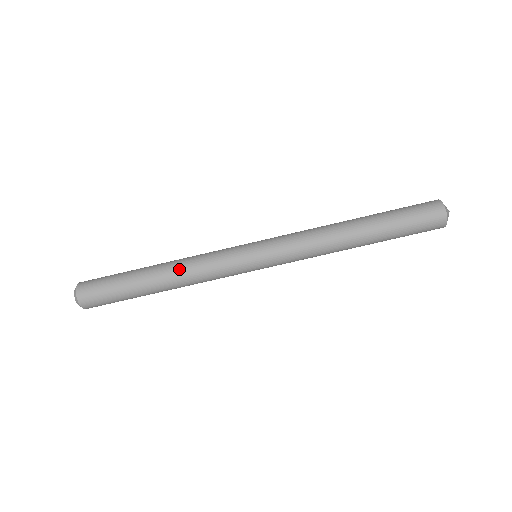
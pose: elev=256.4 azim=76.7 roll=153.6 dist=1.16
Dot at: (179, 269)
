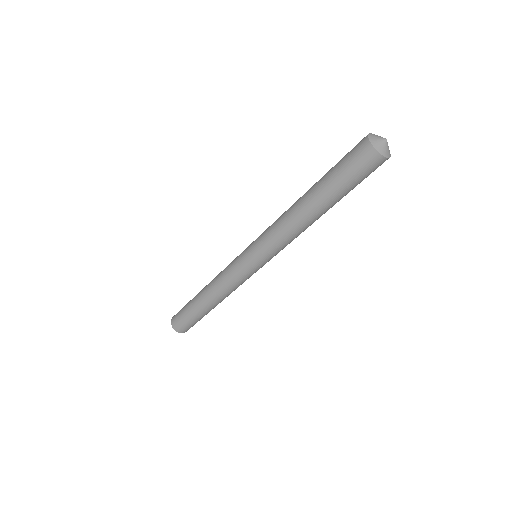
Dot at: (223, 298)
